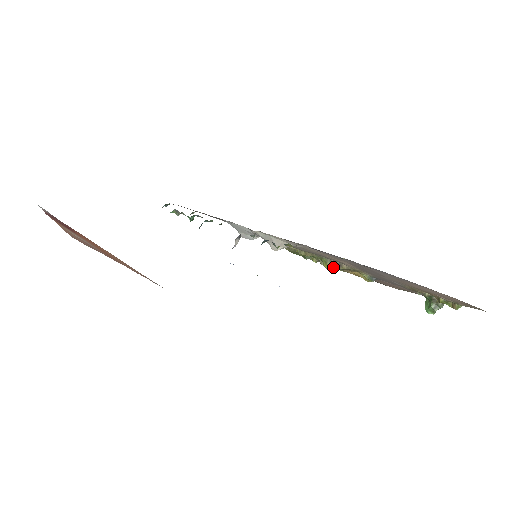
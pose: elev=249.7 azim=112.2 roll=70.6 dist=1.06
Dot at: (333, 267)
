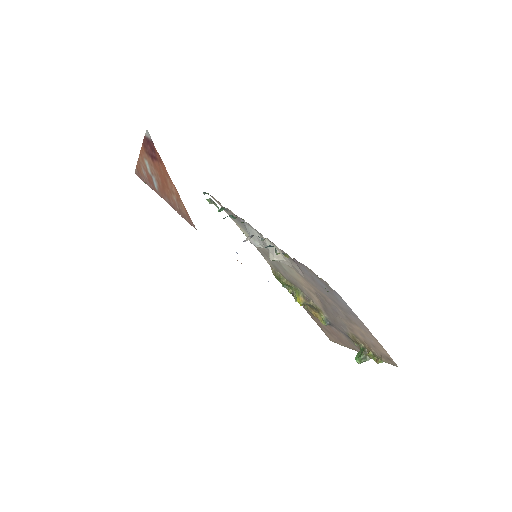
Dot at: (302, 300)
